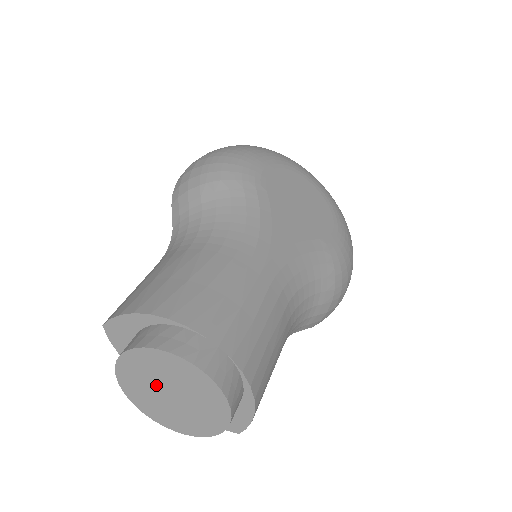
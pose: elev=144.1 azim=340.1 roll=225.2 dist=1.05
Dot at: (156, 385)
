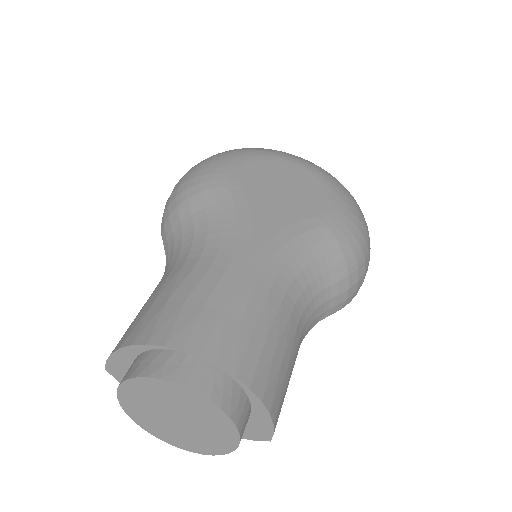
Dot at: (160, 413)
